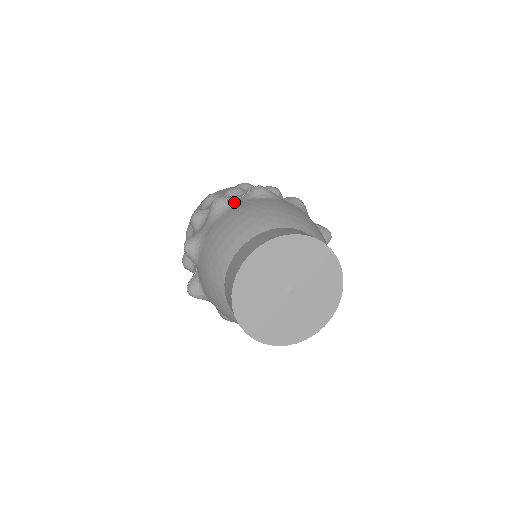
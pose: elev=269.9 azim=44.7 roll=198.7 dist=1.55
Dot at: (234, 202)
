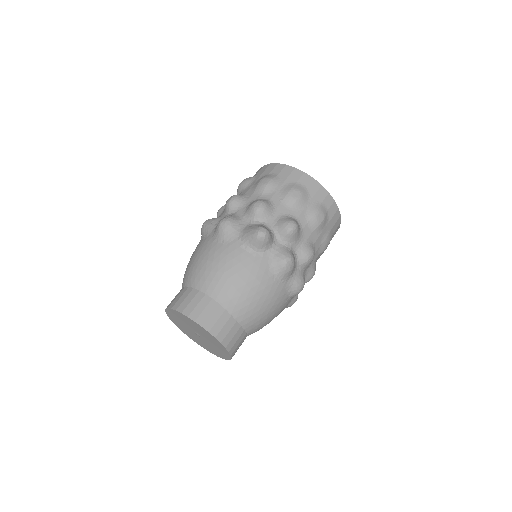
Dot at: occluded
